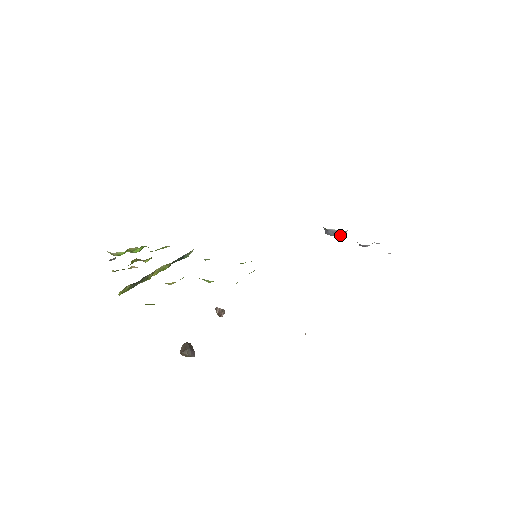
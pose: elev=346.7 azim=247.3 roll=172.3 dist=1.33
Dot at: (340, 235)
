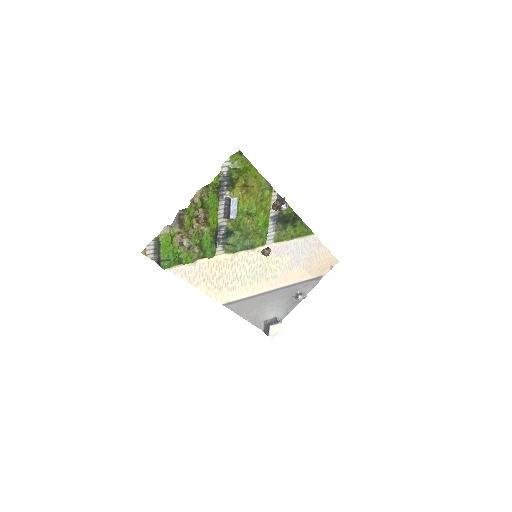
Dot at: (280, 322)
